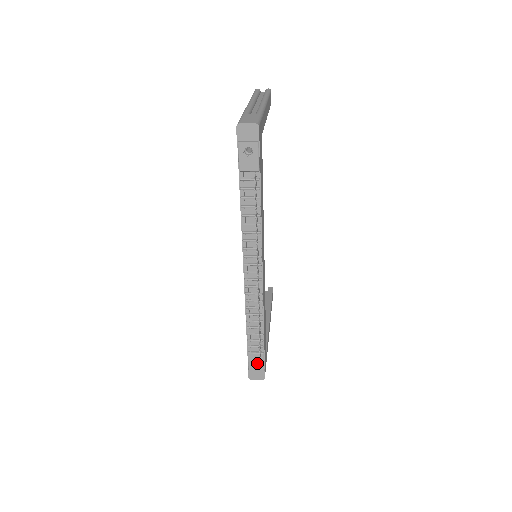
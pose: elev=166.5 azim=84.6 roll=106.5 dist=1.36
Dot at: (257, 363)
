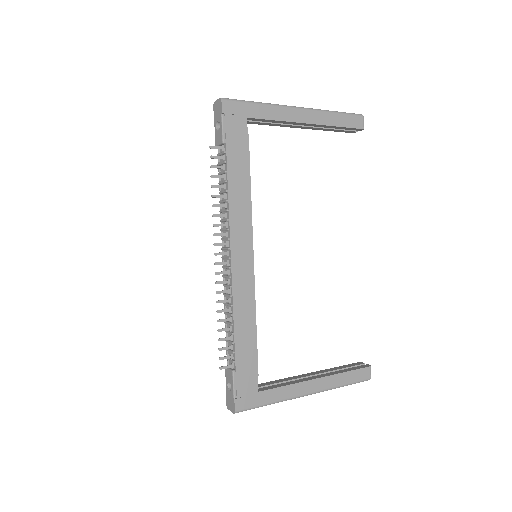
Dot at: occluded
